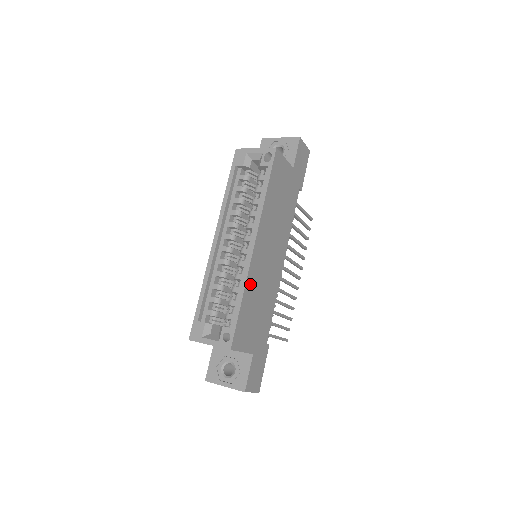
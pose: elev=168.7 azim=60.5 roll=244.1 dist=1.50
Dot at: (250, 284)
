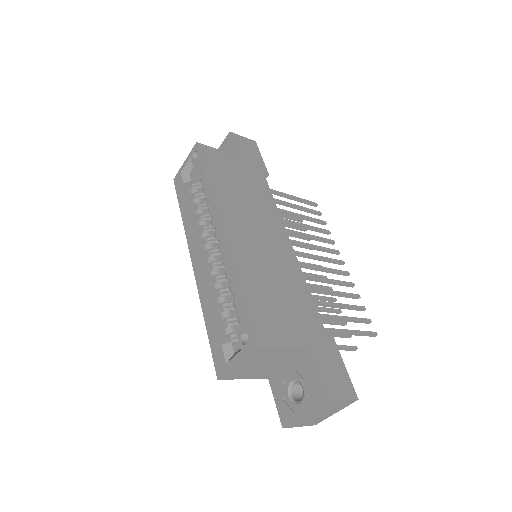
Dot at: (242, 269)
